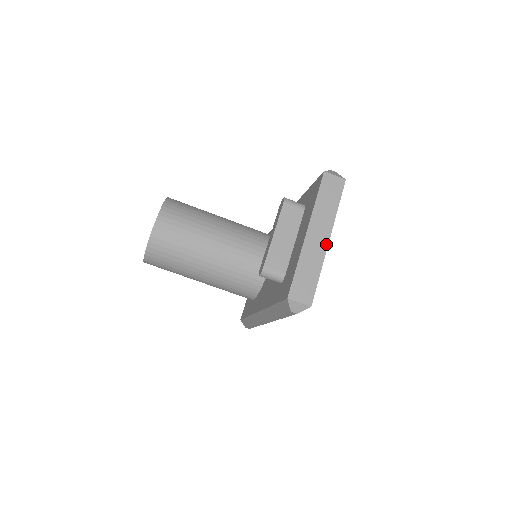
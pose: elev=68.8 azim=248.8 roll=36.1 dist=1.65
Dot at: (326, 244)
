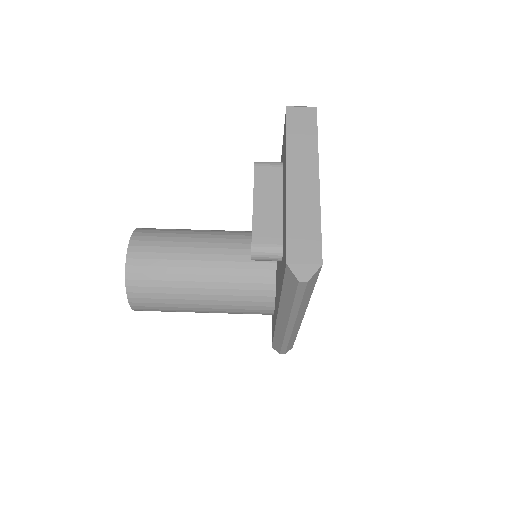
Dot at: (316, 184)
